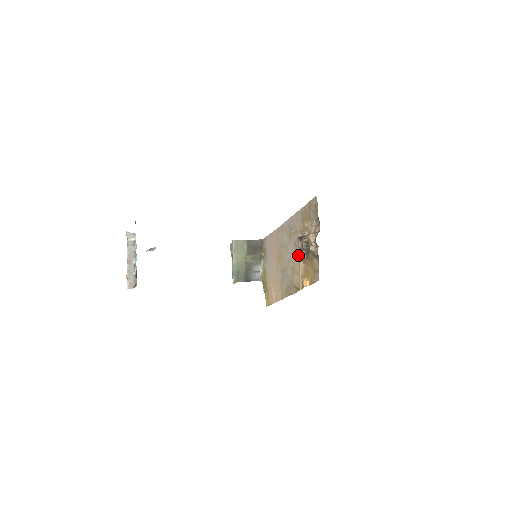
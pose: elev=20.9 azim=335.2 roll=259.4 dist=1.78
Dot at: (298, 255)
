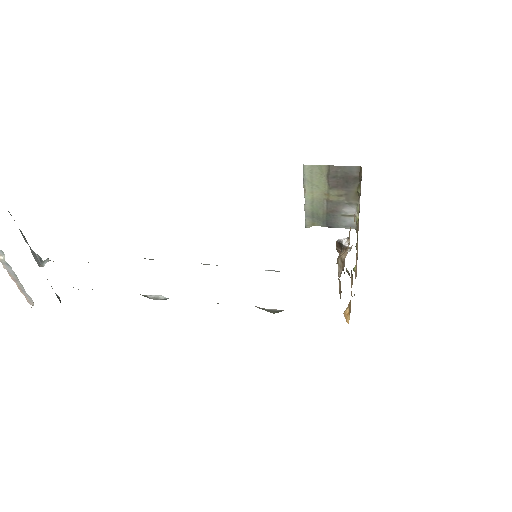
Dot at: occluded
